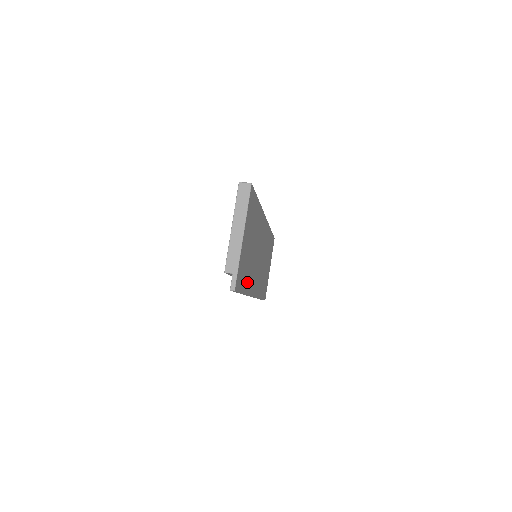
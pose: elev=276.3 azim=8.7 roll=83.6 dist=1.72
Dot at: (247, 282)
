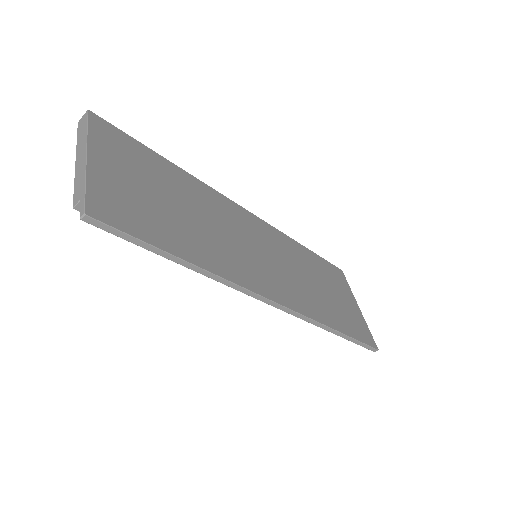
Dot at: (191, 250)
